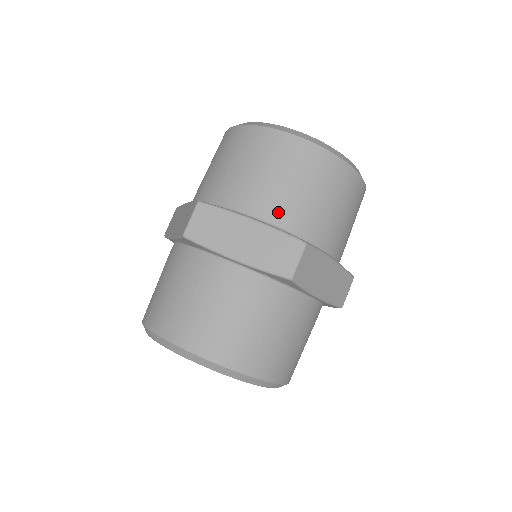
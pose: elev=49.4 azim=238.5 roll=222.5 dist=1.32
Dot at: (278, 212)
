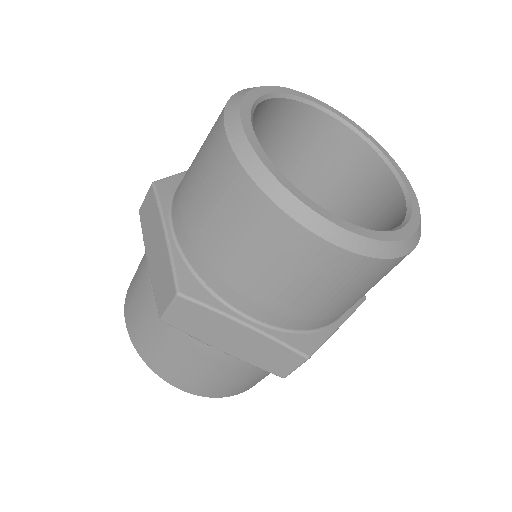
Dot at: (282, 317)
